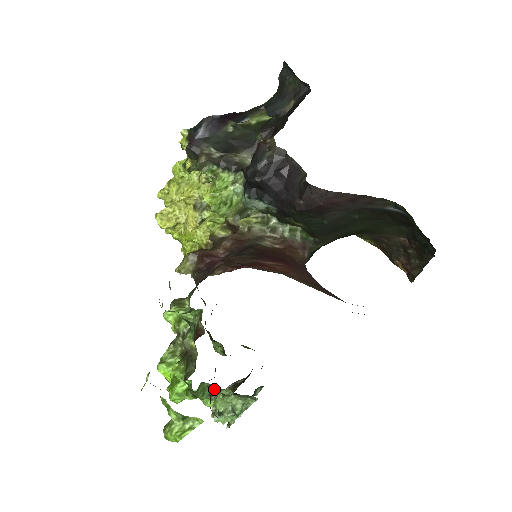
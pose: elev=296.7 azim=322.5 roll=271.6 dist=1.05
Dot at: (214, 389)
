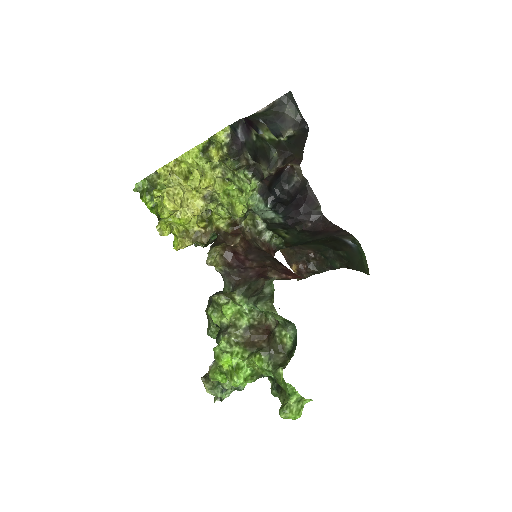
Dot at: occluded
